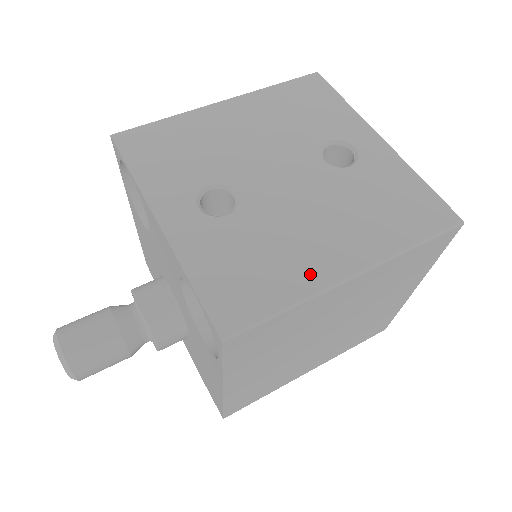
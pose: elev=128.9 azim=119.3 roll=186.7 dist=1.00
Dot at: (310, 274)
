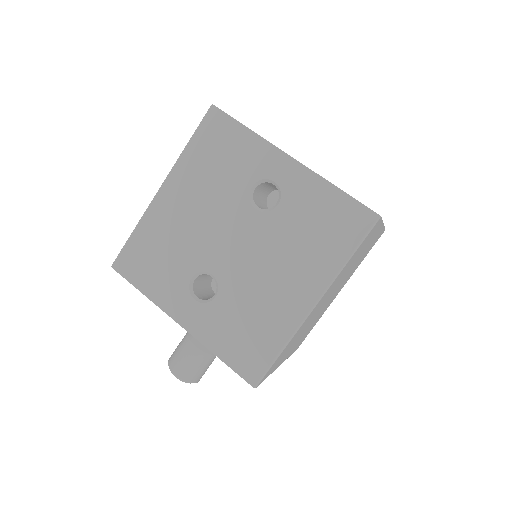
Dot at: (286, 319)
